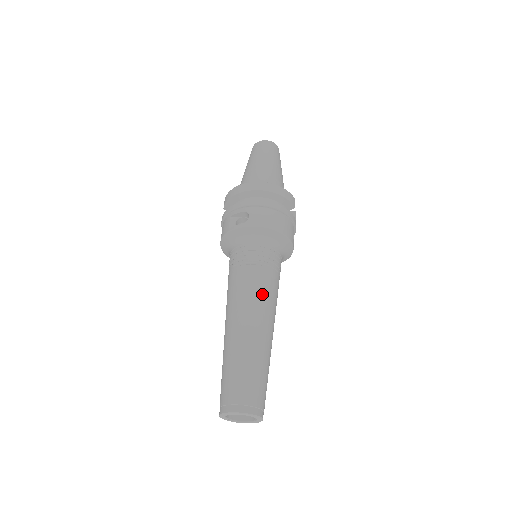
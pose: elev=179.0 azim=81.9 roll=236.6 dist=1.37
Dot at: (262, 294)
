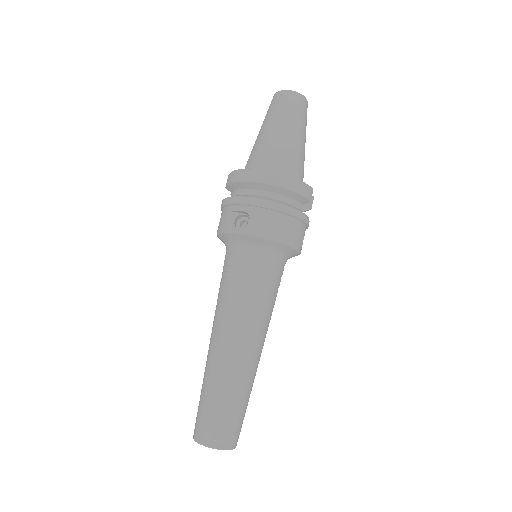
Dot at: (252, 319)
